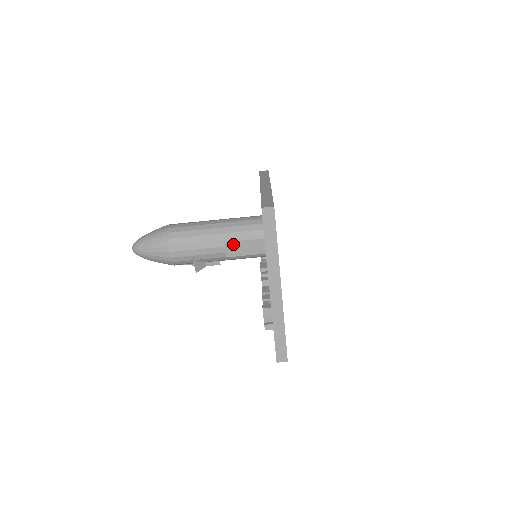
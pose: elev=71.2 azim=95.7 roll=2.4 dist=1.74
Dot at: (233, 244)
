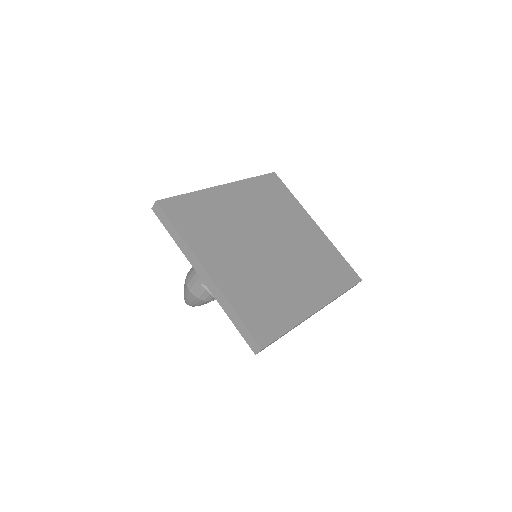
Dot at: occluded
